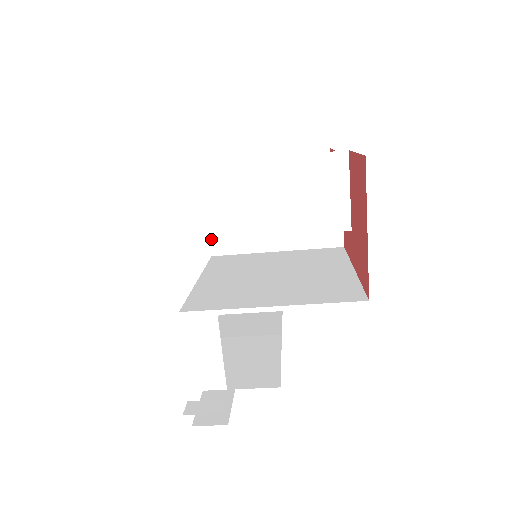
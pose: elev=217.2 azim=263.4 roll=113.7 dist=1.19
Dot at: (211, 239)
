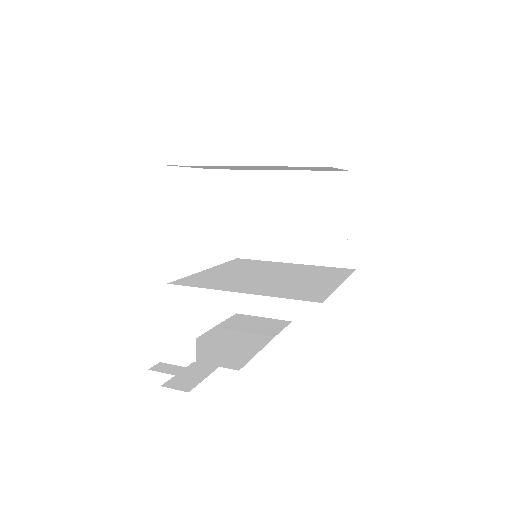
Dot at: (224, 236)
